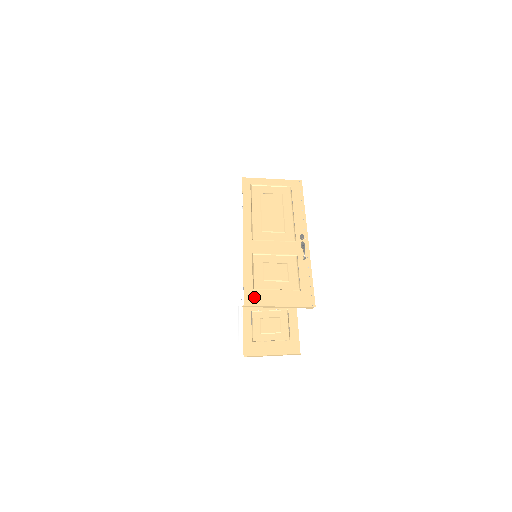
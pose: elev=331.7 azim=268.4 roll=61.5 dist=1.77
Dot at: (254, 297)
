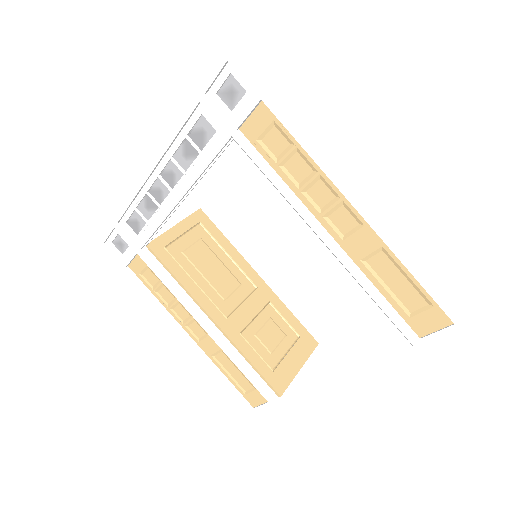
Dot at: occluded
